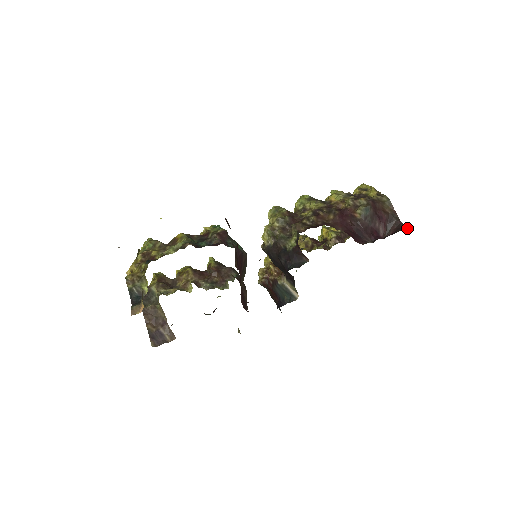
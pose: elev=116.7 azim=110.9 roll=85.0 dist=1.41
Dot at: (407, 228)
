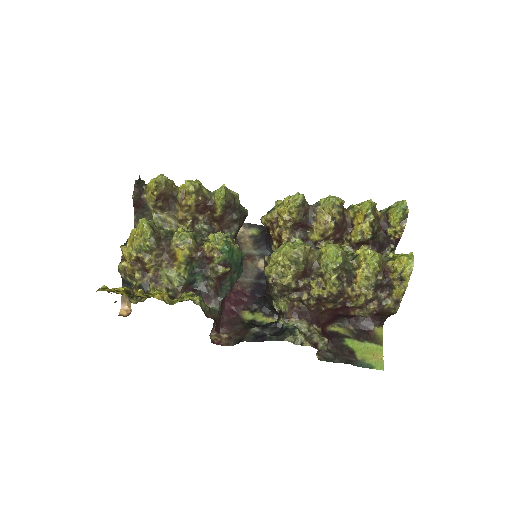
Dot at: occluded
